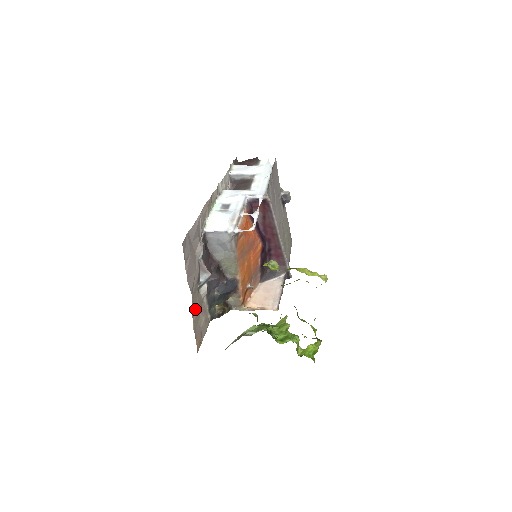
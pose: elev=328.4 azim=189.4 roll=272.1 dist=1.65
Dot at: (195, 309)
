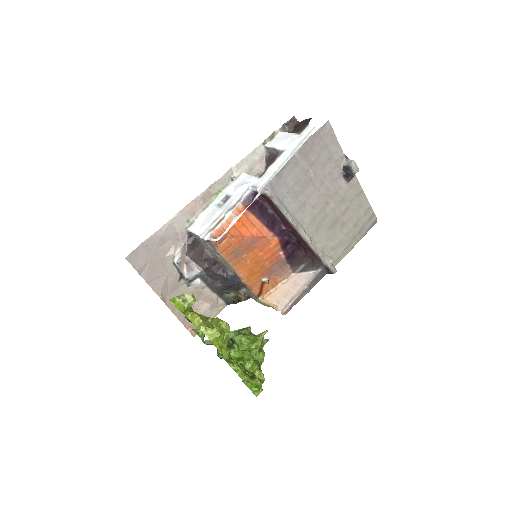
Dot at: occluded
